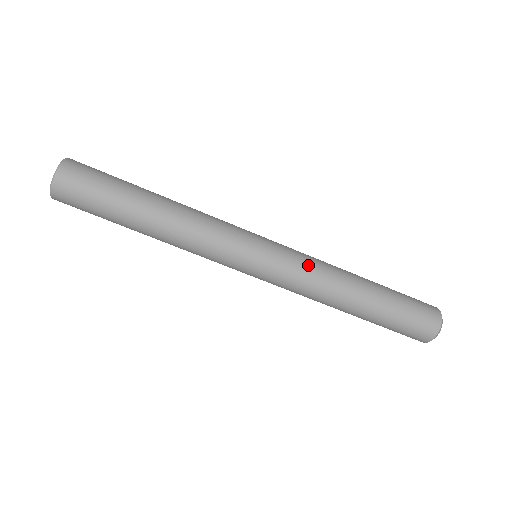
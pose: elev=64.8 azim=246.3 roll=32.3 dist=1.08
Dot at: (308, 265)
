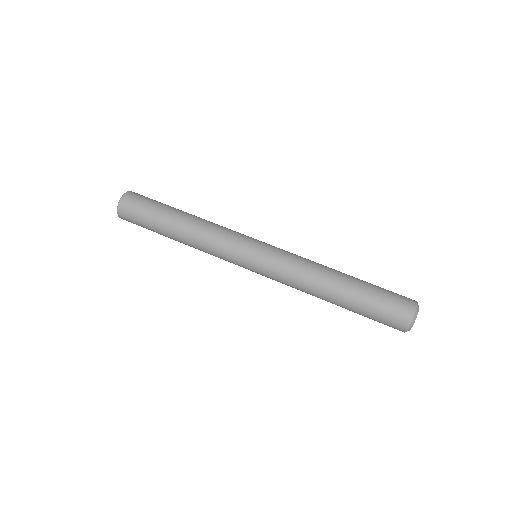
Dot at: occluded
